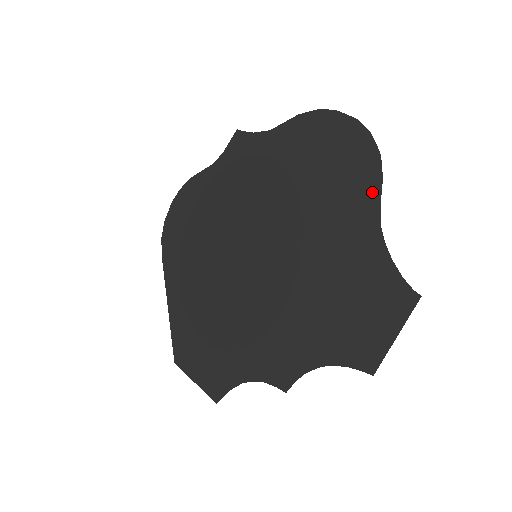
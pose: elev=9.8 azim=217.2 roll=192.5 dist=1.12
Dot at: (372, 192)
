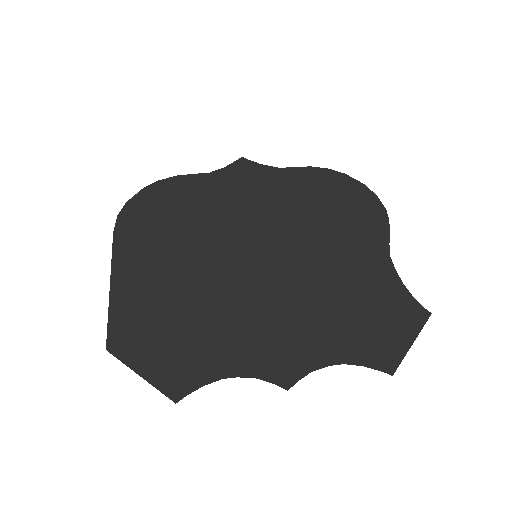
Dot at: (381, 233)
